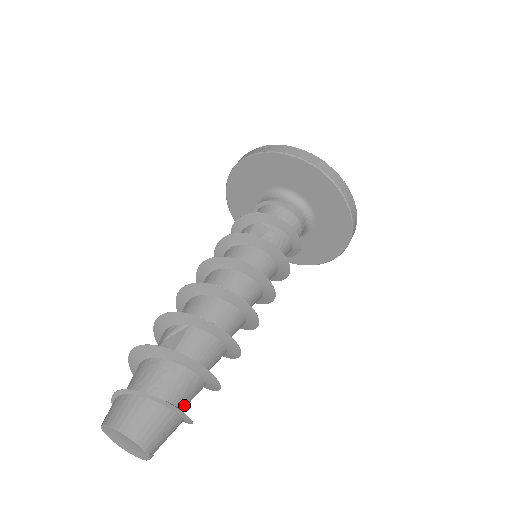
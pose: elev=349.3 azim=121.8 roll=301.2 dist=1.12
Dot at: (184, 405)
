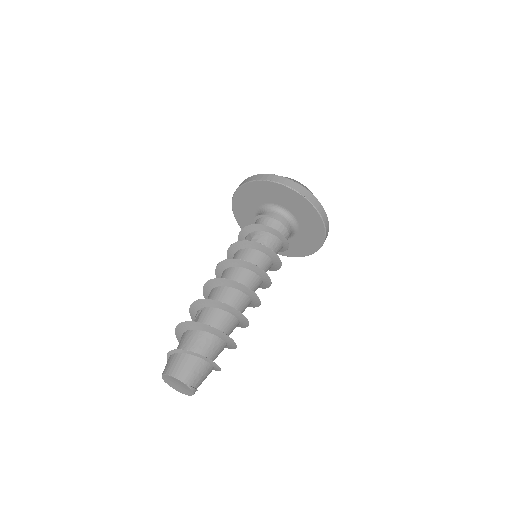
Dot at: (209, 355)
